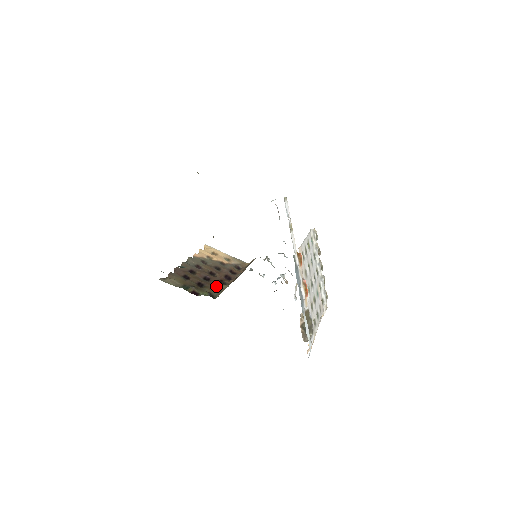
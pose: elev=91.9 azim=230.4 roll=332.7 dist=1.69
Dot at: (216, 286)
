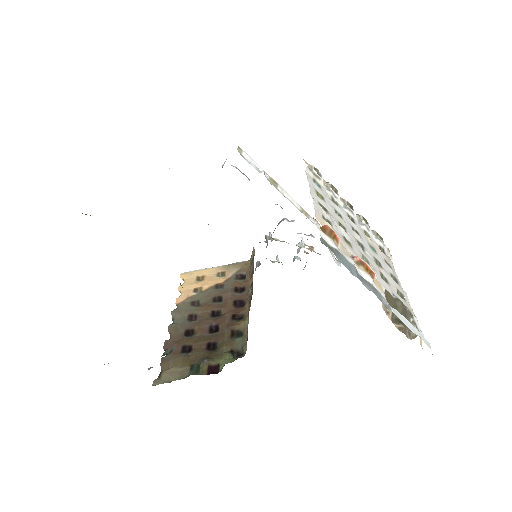
Dot at: (233, 332)
